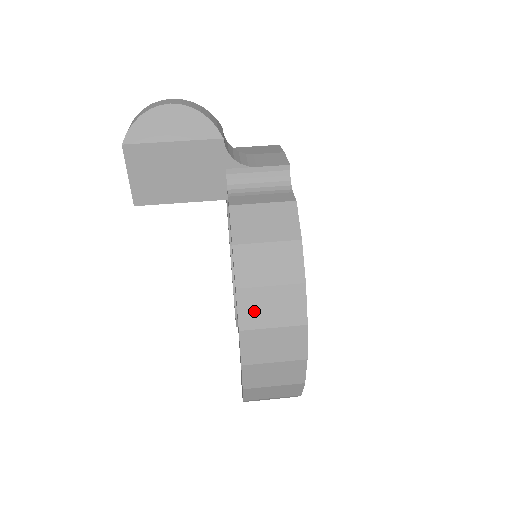
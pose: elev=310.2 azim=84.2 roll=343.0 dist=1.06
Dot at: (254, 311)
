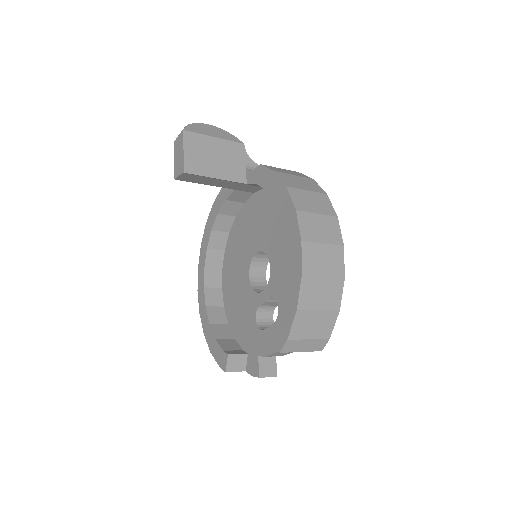
Dot at: (302, 201)
